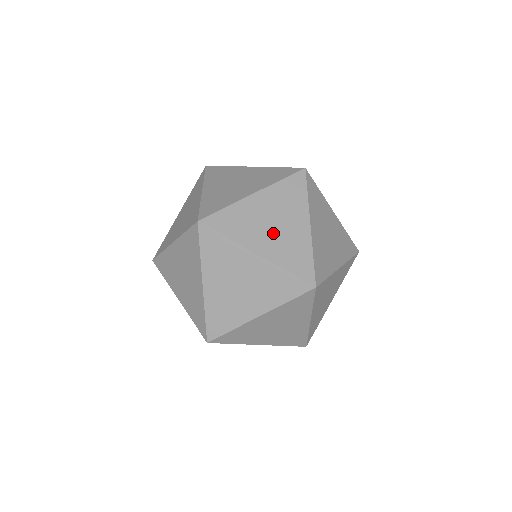
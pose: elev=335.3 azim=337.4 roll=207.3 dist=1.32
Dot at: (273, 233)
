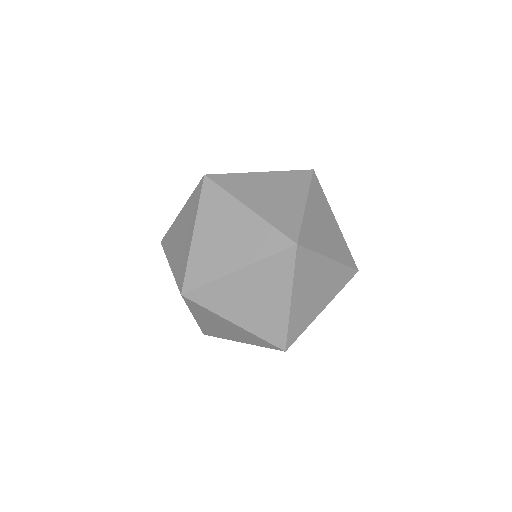
Dot at: (328, 236)
